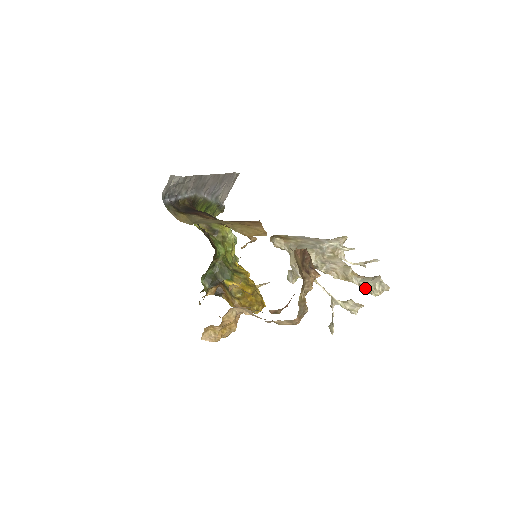
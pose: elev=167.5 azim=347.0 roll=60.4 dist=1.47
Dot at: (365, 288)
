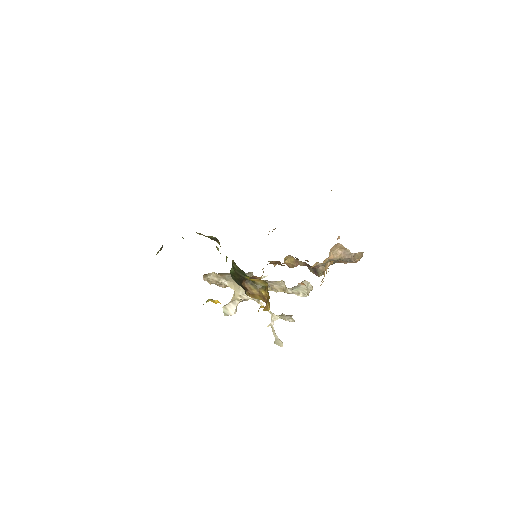
Dot at: (299, 293)
